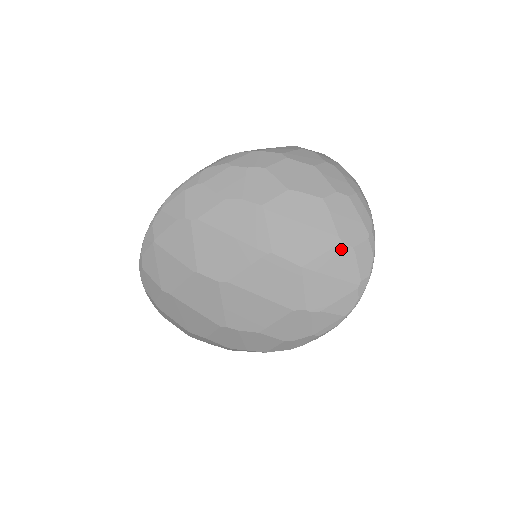
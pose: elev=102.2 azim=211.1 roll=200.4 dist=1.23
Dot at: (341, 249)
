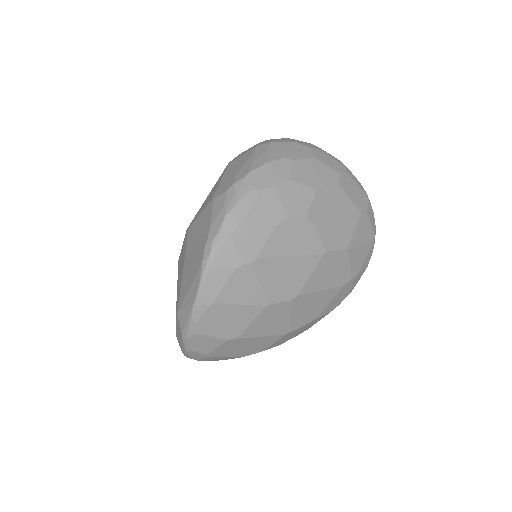
Dot at: (362, 219)
